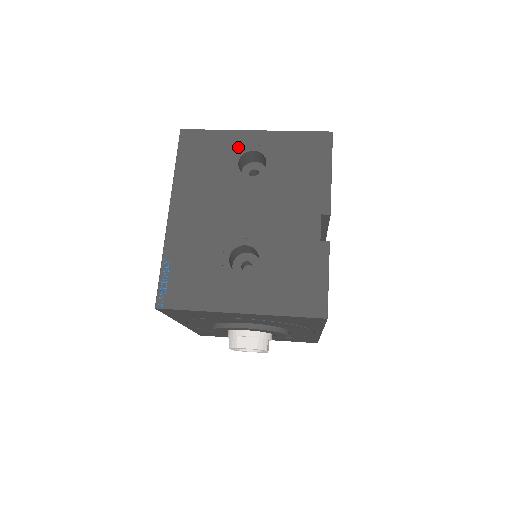
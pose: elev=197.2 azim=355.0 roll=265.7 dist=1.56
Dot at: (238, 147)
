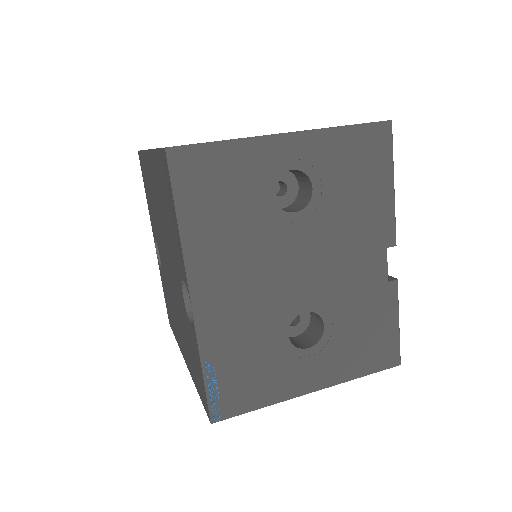
Dot at: (268, 167)
